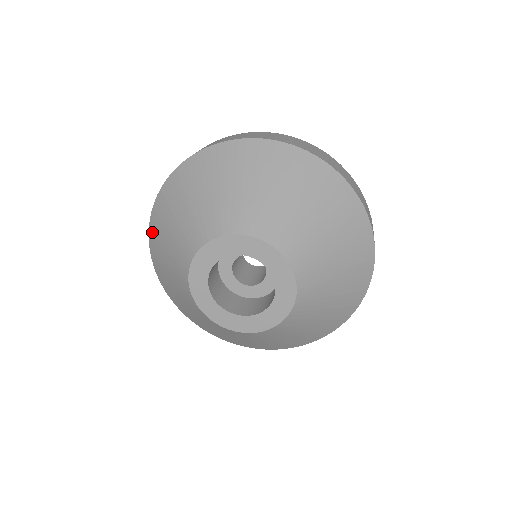
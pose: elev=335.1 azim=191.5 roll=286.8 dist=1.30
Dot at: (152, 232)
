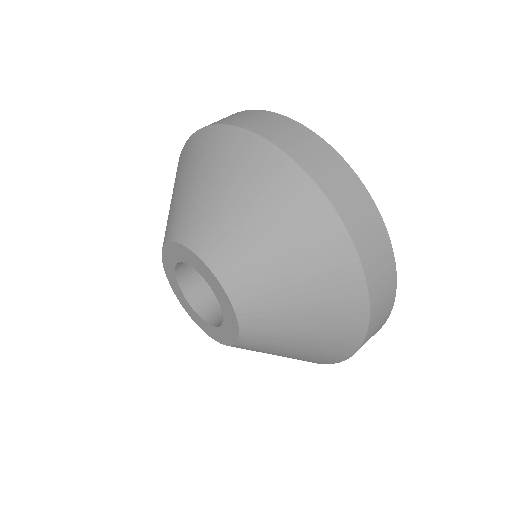
Dot at: occluded
